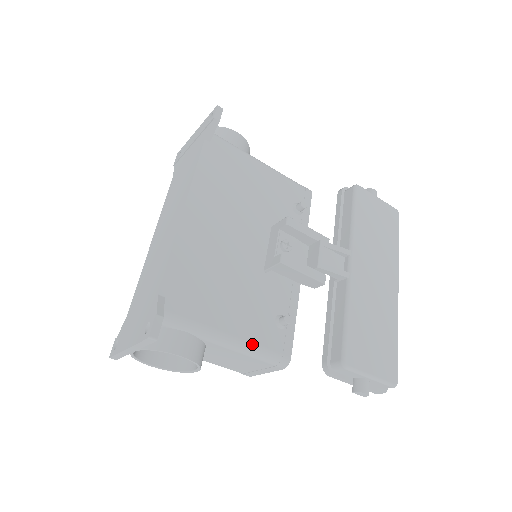
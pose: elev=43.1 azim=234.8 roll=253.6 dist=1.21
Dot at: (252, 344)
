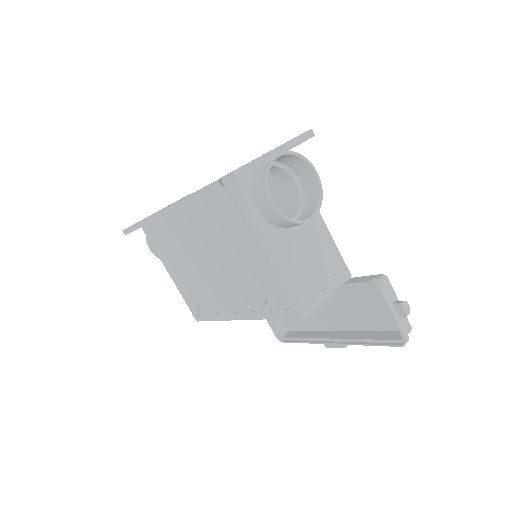
Dot at: occluded
